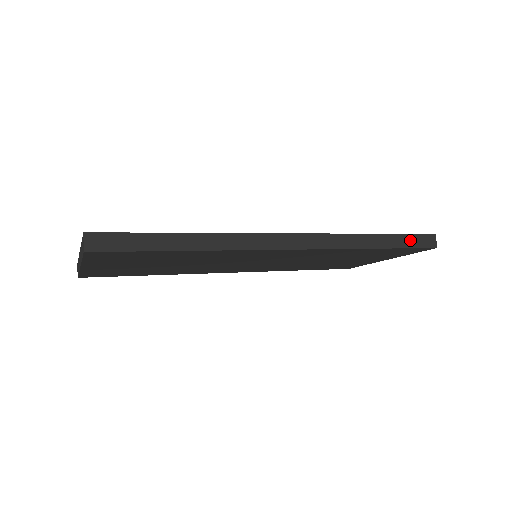
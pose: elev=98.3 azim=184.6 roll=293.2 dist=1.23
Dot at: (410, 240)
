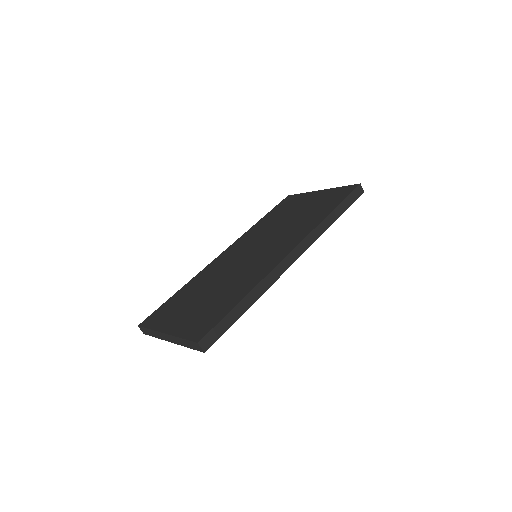
Dot at: (350, 200)
